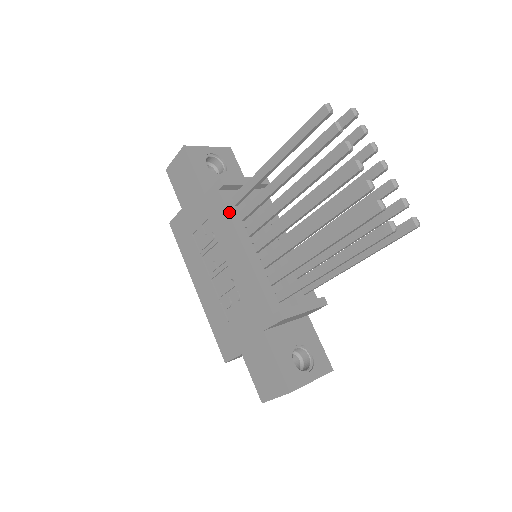
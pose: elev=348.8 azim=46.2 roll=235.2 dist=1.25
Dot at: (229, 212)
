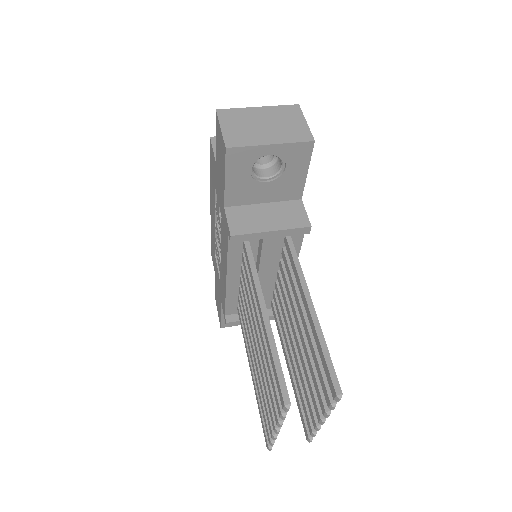
Dot at: (229, 253)
